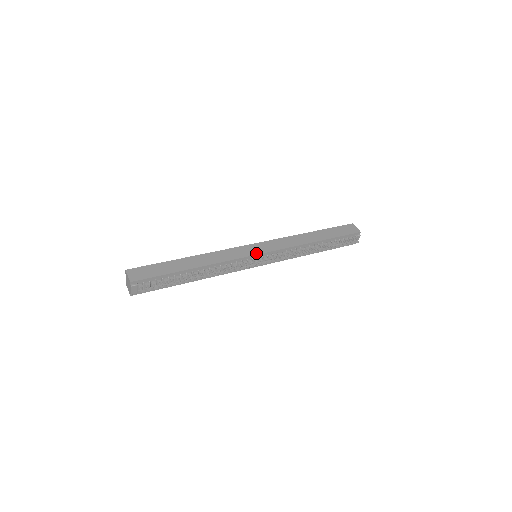
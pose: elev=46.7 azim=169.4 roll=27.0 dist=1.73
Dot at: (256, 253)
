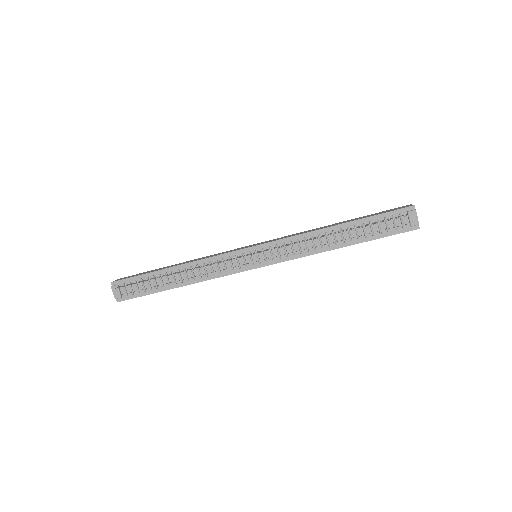
Dot at: (247, 247)
